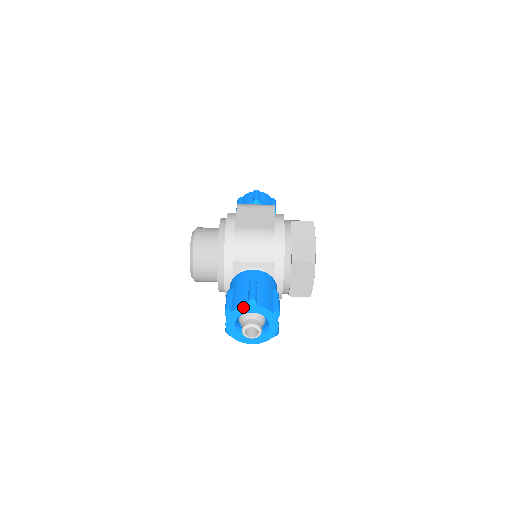
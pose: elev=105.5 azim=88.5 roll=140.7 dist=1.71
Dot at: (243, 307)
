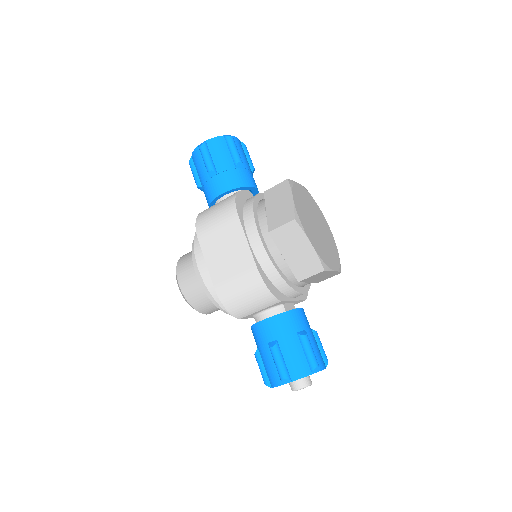
Dot at: occluded
